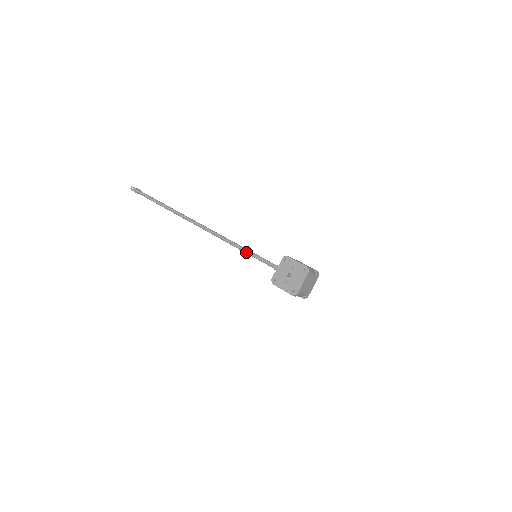
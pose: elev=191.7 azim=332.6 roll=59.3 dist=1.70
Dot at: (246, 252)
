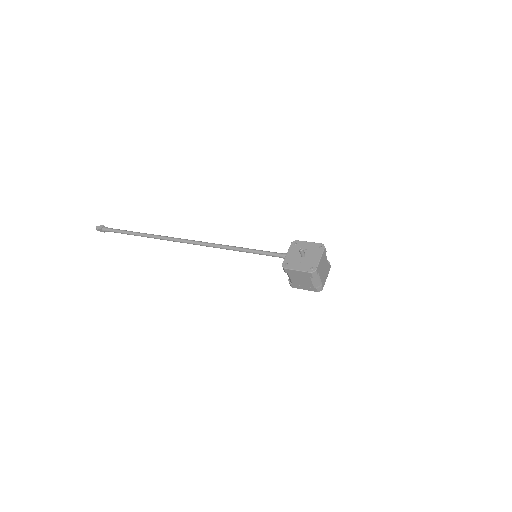
Dot at: (245, 250)
